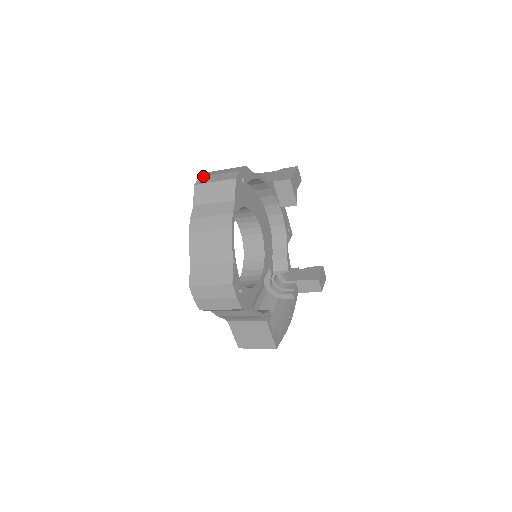
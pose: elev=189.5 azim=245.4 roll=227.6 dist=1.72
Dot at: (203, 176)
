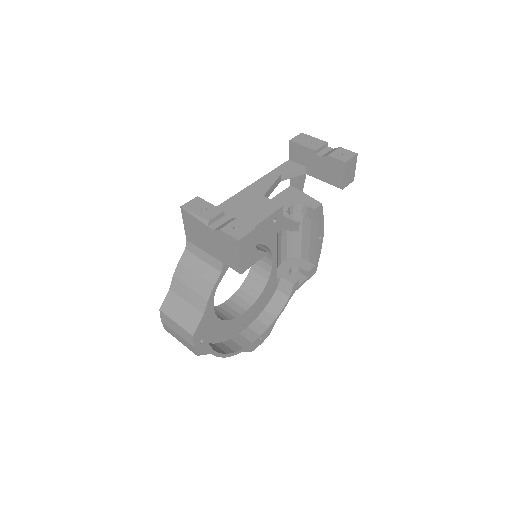
Dot at: (163, 323)
